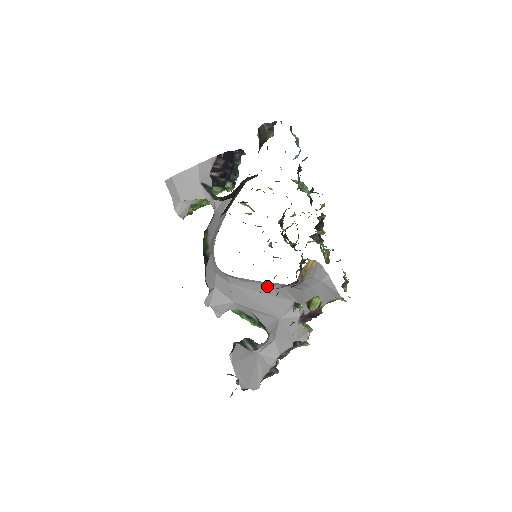
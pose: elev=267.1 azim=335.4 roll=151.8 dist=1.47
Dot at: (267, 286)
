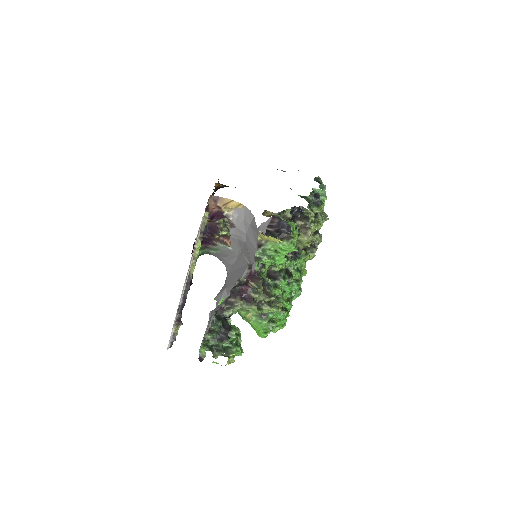
Dot at: (239, 260)
